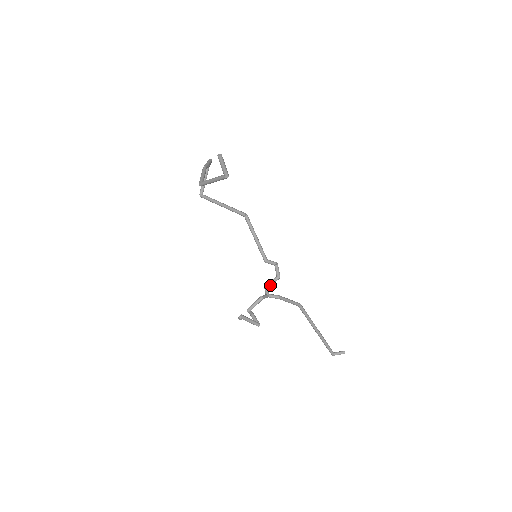
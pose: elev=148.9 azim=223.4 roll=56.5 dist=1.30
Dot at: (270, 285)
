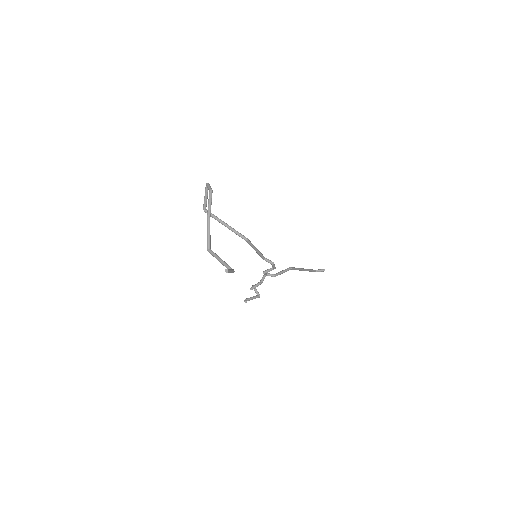
Dot at: occluded
